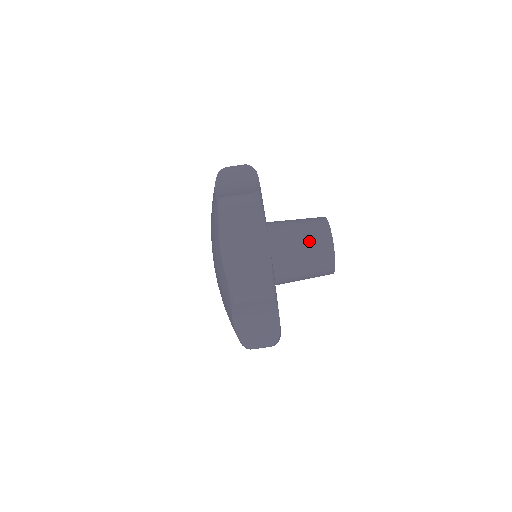
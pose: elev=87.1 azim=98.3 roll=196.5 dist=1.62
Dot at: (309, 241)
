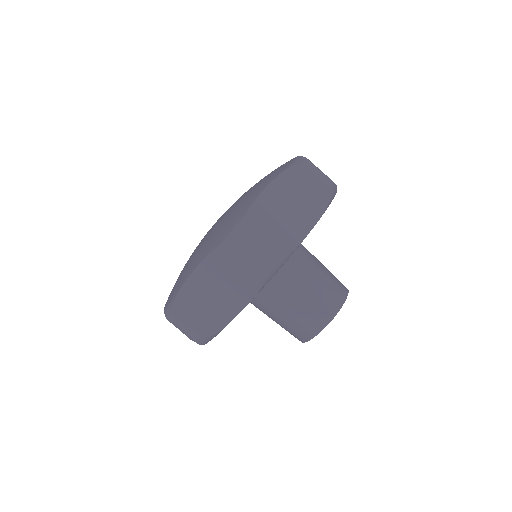
Dot at: (301, 311)
